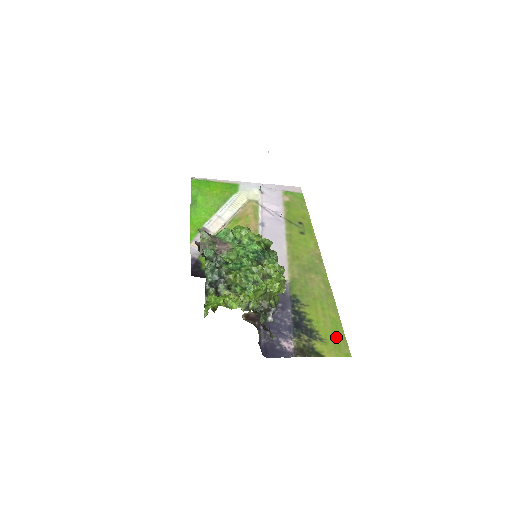
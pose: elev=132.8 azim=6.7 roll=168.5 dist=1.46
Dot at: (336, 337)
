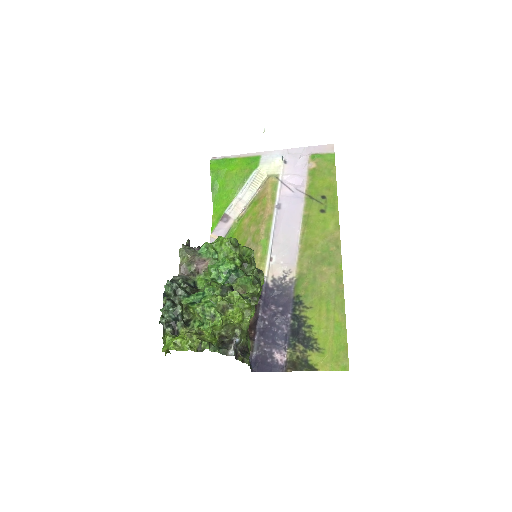
Dot at: (336, 346)
